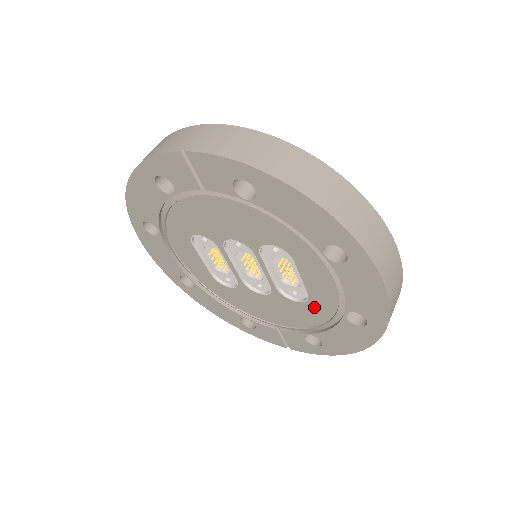
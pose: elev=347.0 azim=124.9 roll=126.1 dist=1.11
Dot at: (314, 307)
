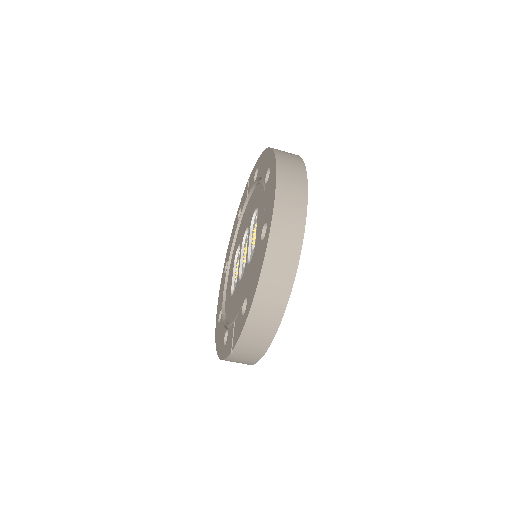
Dot at: (255, 255)
